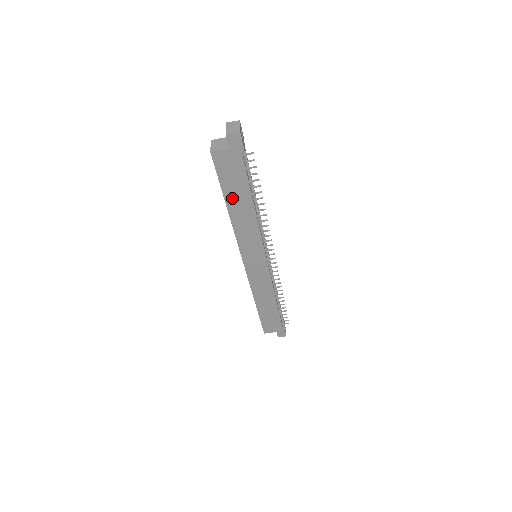
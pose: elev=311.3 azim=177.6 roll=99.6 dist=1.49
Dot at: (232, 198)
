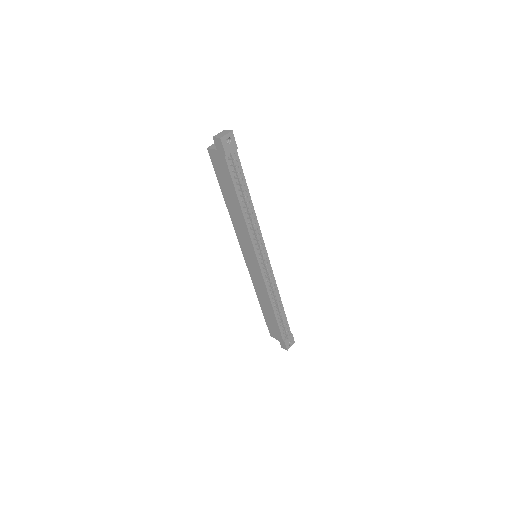
Dot at: (226, 193)
